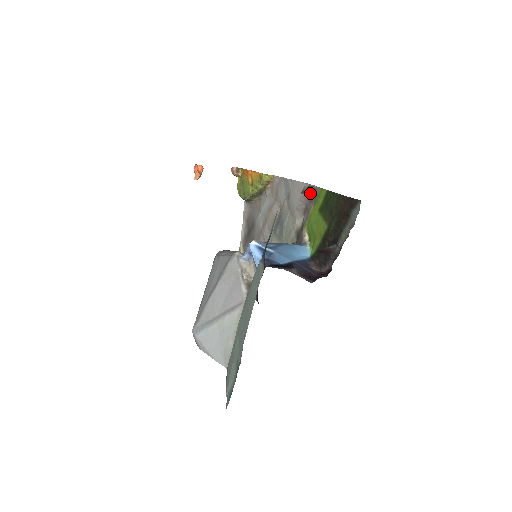
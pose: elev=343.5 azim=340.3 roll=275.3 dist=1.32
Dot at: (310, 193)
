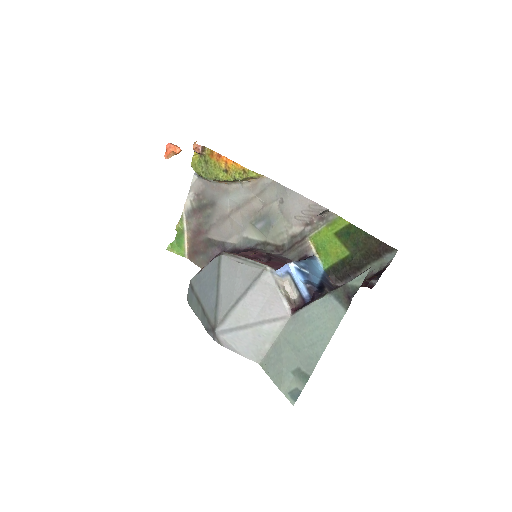
Dot at: (322, 214)
